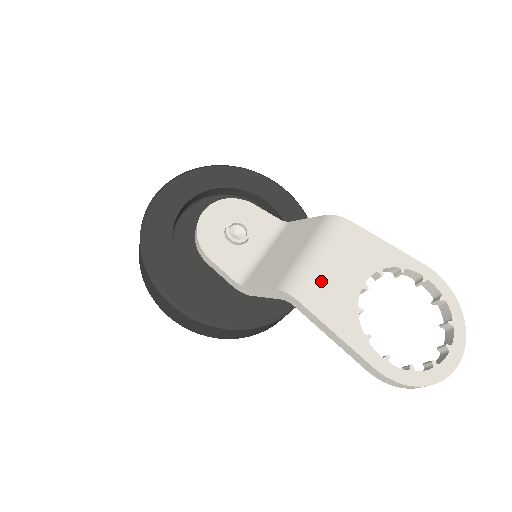
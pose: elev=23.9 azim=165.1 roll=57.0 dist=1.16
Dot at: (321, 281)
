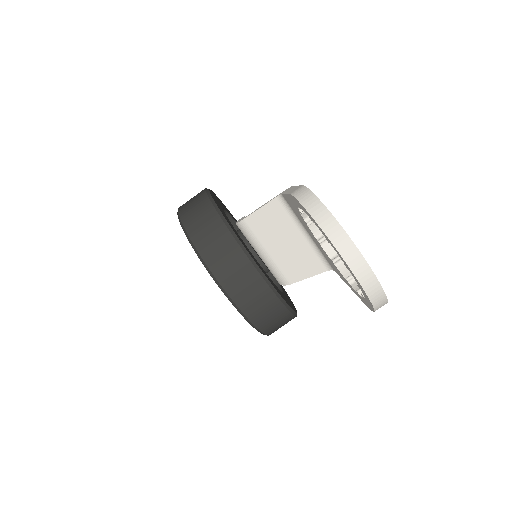
Dot at: occluded
